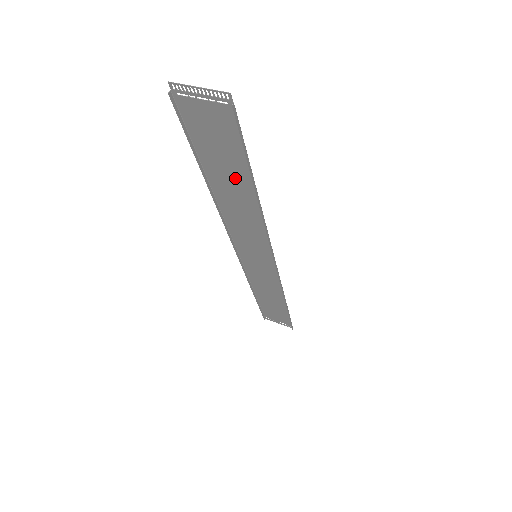
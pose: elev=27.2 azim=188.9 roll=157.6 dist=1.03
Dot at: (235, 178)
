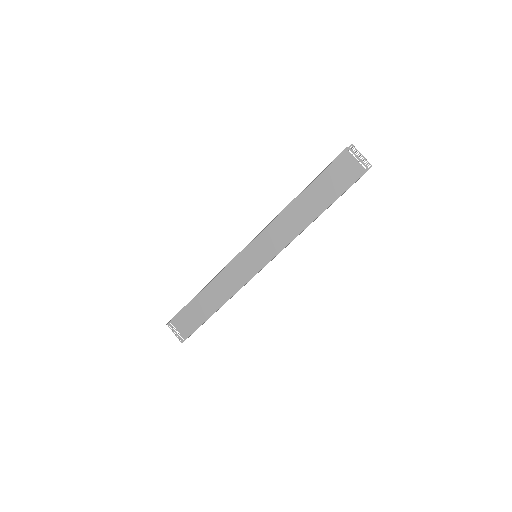
Dot at: (319, 201)
